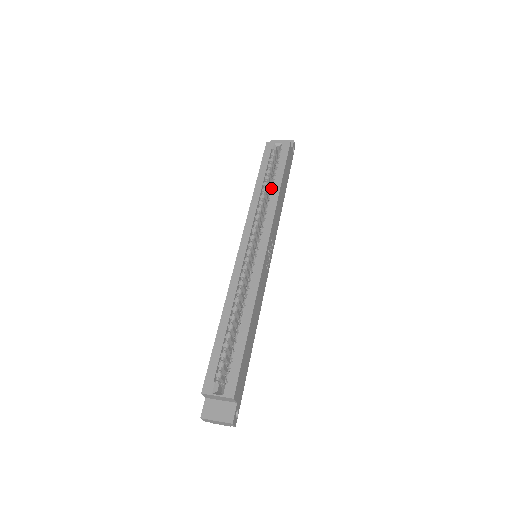
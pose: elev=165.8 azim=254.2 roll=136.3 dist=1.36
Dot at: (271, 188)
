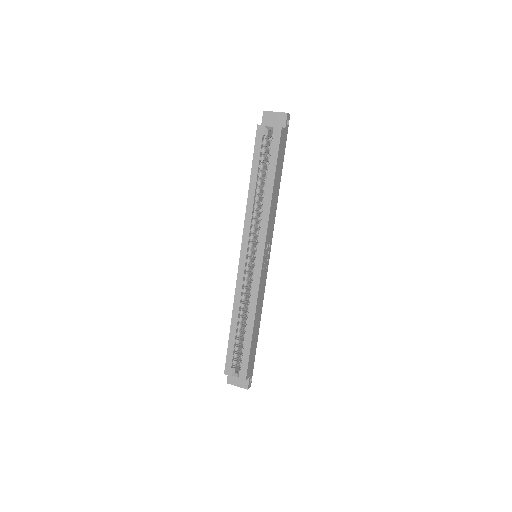
Dot at: occluded
